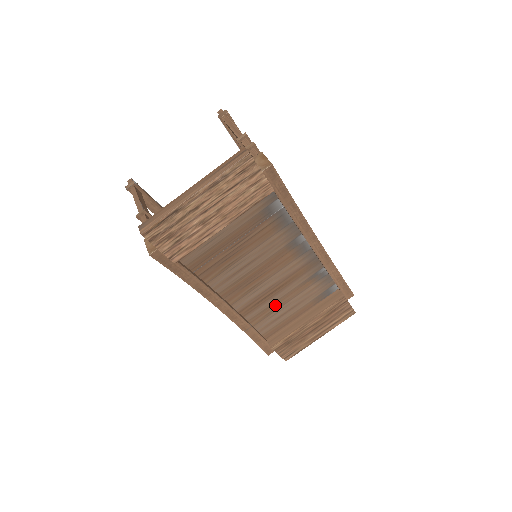
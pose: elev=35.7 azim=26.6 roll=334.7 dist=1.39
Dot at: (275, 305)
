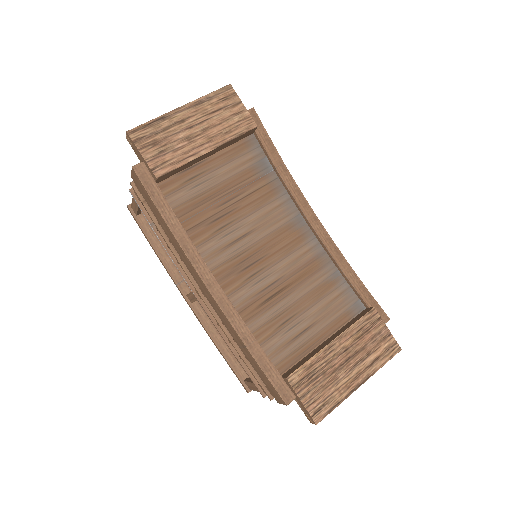
Dot at: (285, 316)
